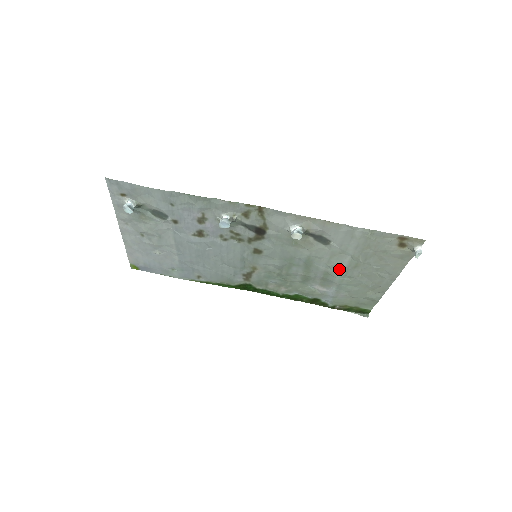
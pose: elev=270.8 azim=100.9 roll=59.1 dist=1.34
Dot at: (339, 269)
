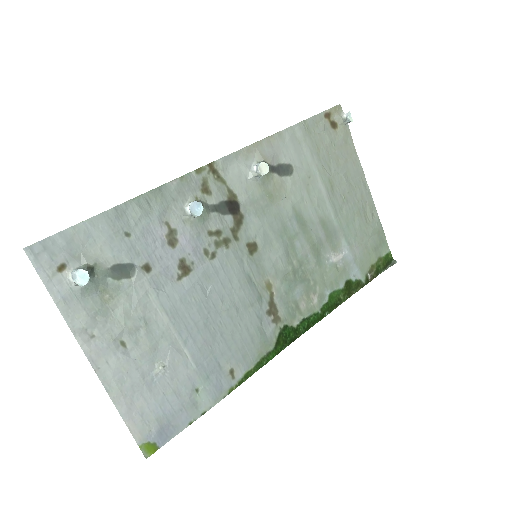
Dot at: (325, 204)
